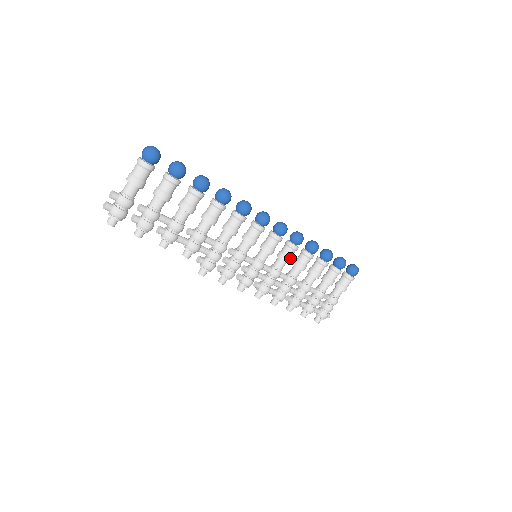
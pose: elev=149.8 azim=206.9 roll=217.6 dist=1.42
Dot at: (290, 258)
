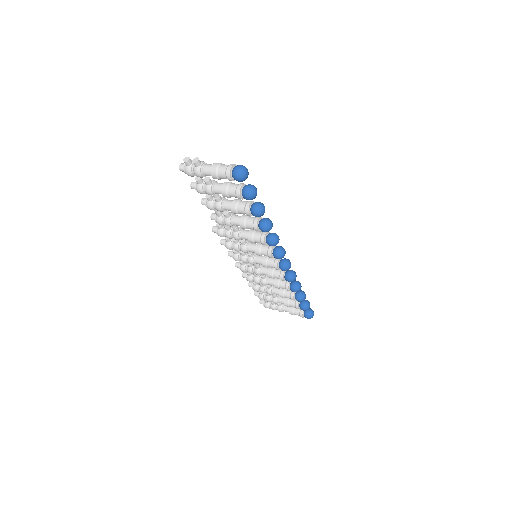
Dot at: occluded
